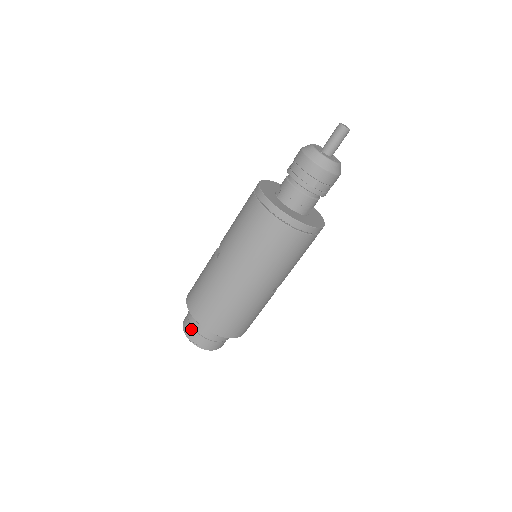
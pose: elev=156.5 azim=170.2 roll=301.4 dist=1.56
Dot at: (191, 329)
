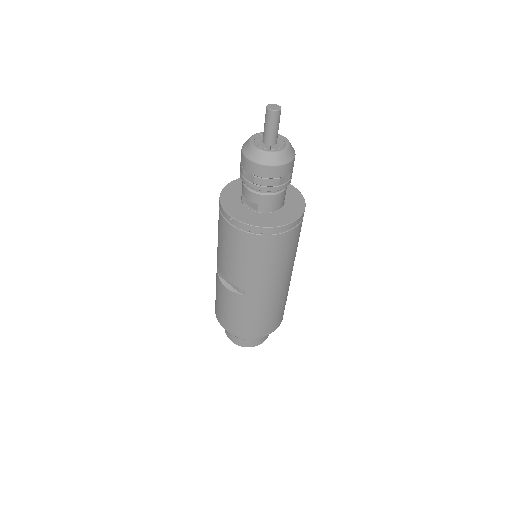
Dot at: (252, 342)
